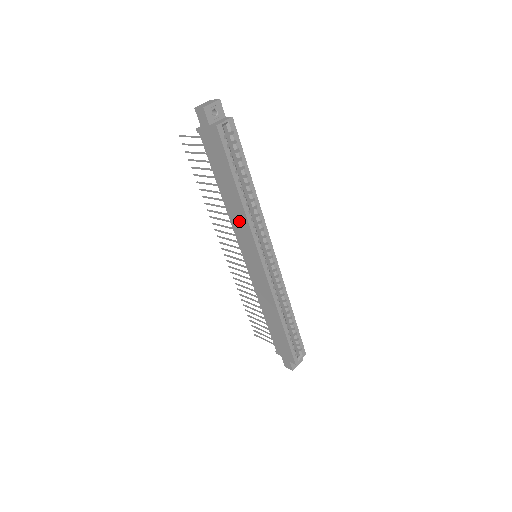
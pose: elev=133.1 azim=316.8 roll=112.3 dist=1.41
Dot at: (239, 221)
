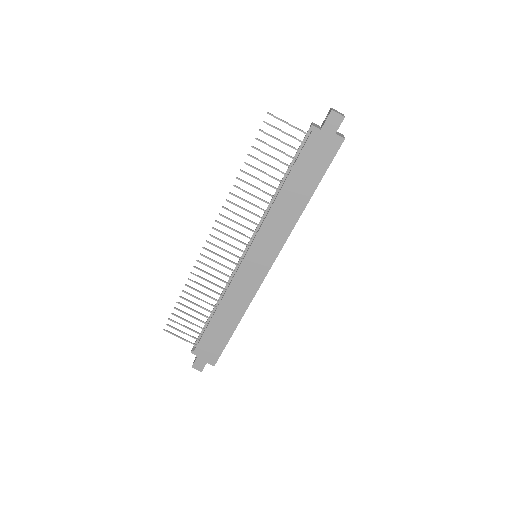
Dot at: (281, 222)
